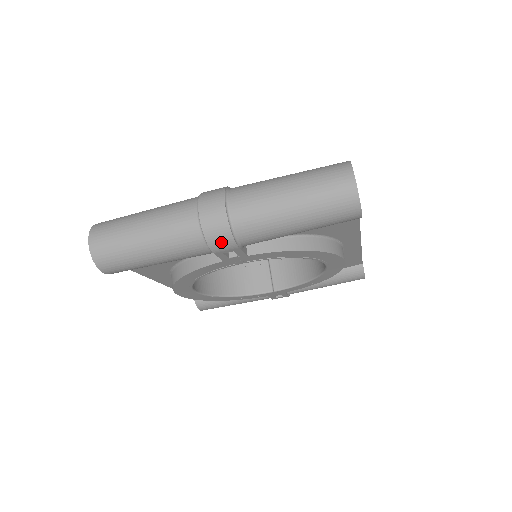
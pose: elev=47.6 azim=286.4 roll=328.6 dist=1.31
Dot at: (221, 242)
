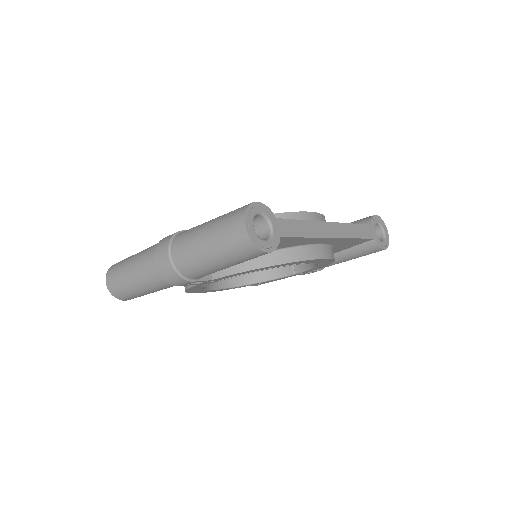
Dot at: (176, 281)
